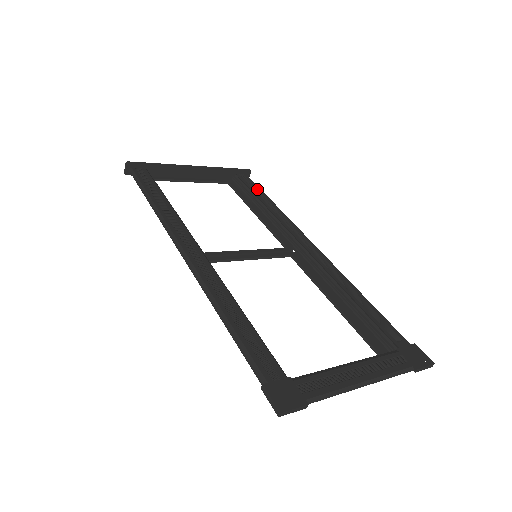
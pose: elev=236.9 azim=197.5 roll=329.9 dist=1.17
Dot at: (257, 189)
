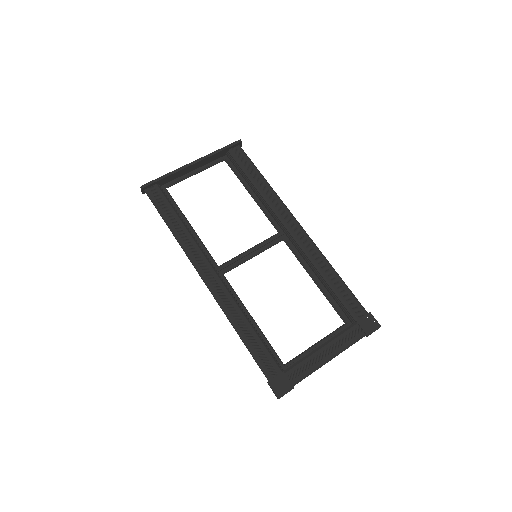
Dot at: (250, 165)
